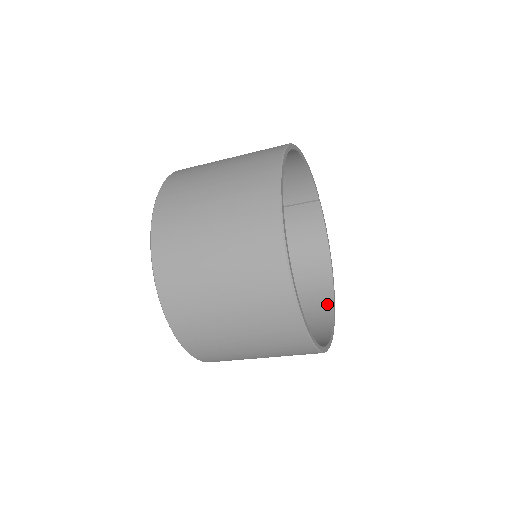
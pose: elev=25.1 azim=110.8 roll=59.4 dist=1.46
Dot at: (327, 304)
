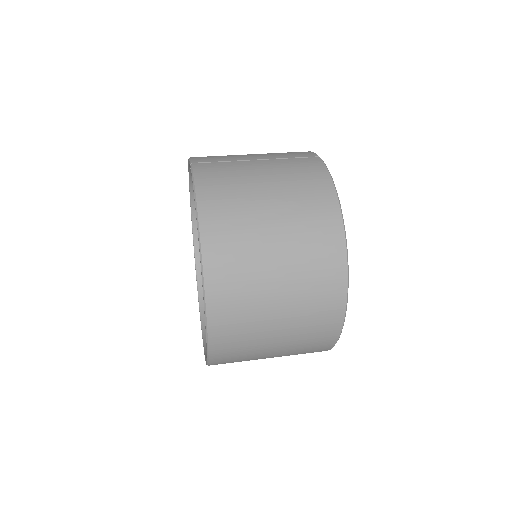
Dot at: occluded
